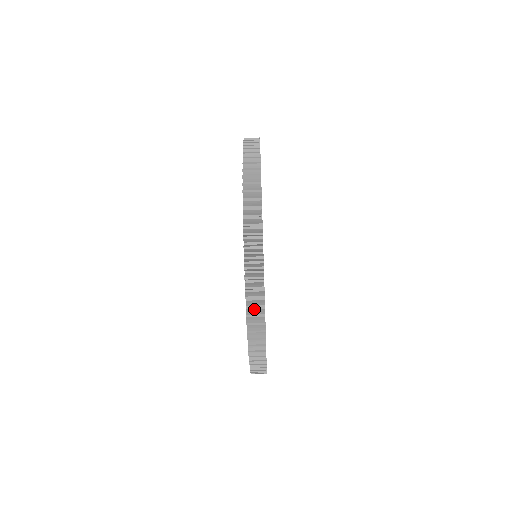
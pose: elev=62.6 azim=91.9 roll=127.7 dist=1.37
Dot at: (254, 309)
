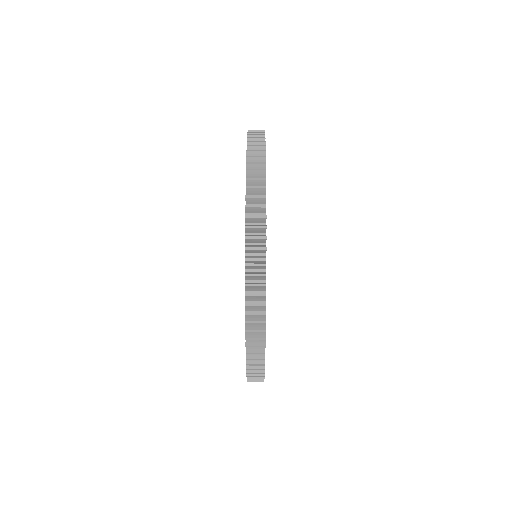
Dot at: (254, 166)
